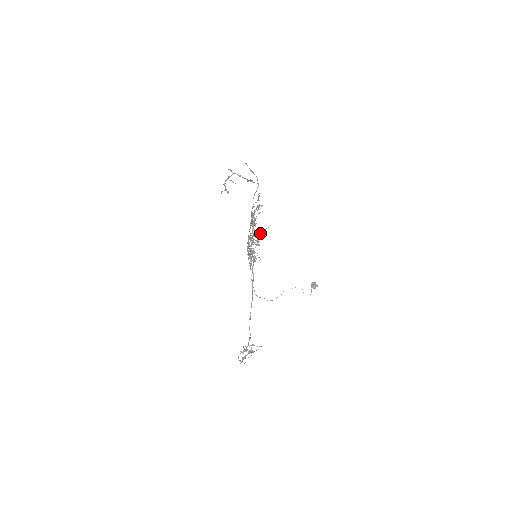
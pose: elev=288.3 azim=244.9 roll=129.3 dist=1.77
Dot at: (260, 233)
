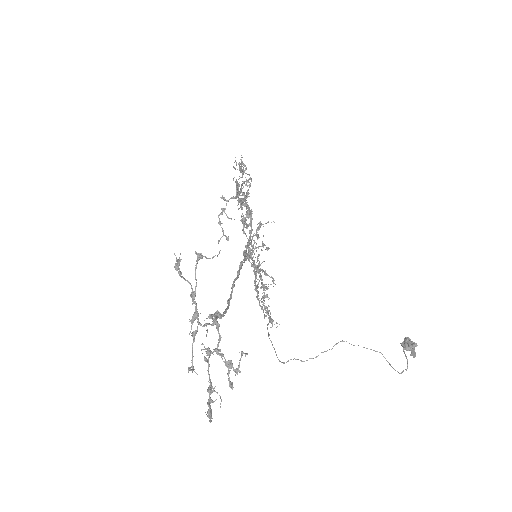
Dot at: (259, 225)
